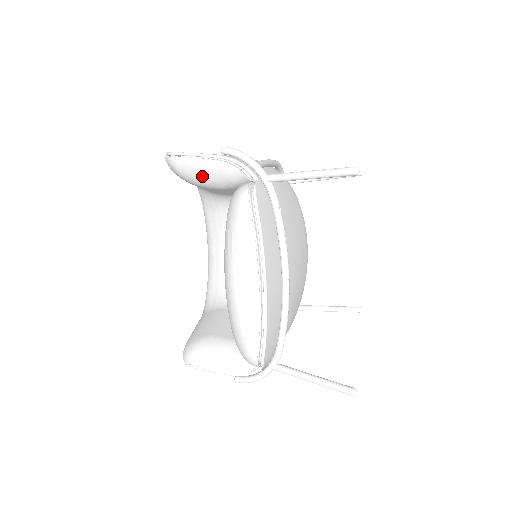
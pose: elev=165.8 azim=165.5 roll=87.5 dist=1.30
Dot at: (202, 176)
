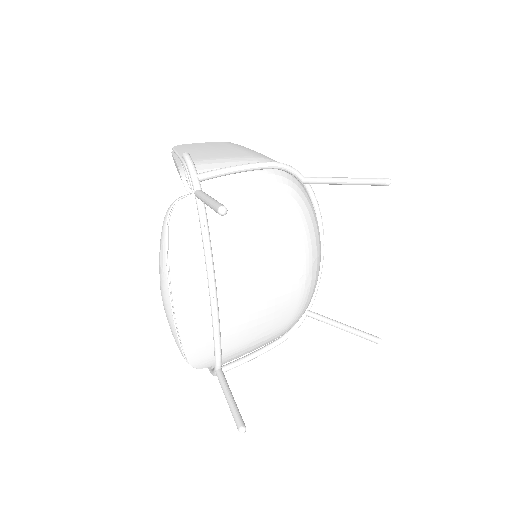
Dot at: occluded
